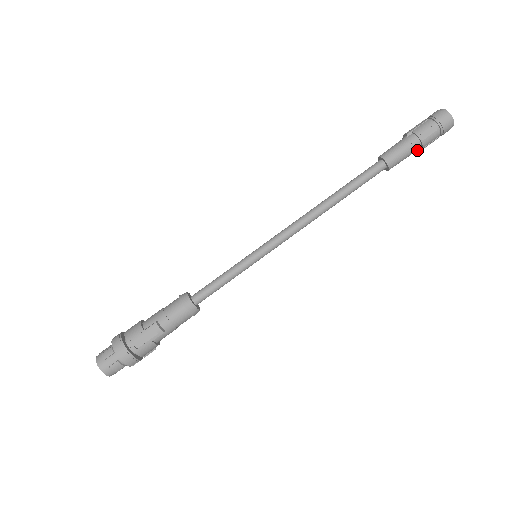
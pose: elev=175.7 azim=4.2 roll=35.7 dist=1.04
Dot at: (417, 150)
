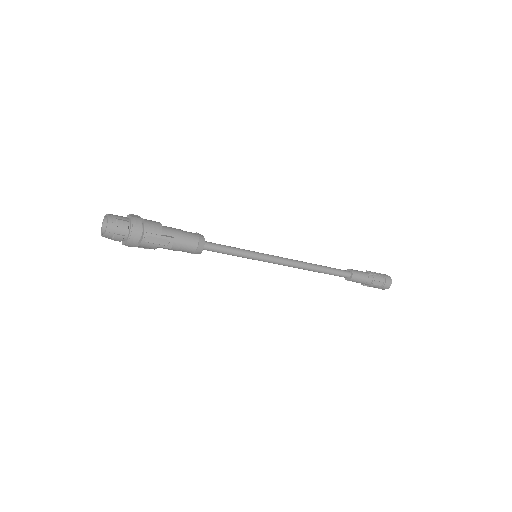
Dot at: (365, 284)
